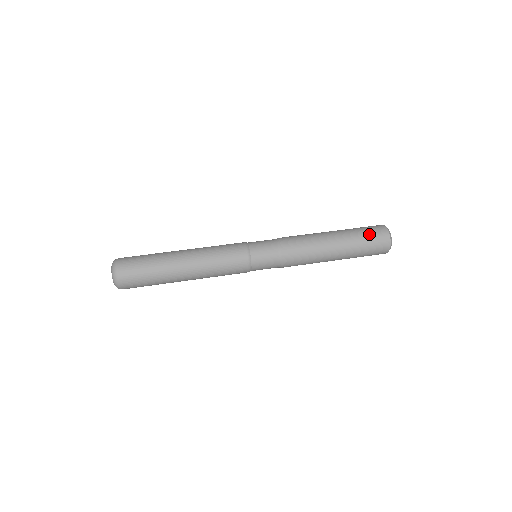
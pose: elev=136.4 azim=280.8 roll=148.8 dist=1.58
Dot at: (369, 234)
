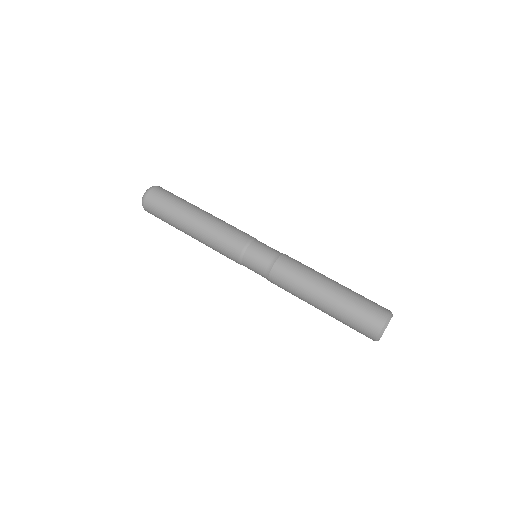
Dot at: (364, 310)
